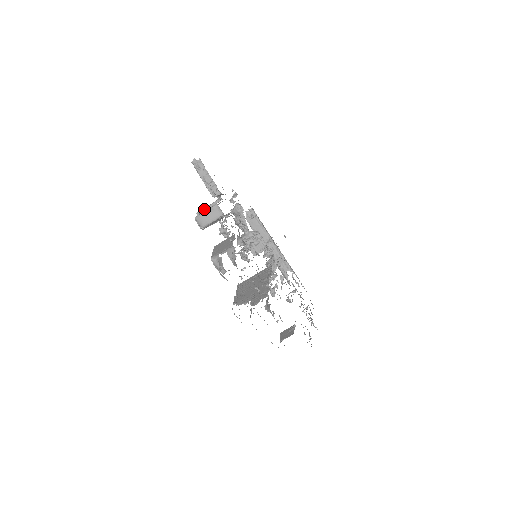
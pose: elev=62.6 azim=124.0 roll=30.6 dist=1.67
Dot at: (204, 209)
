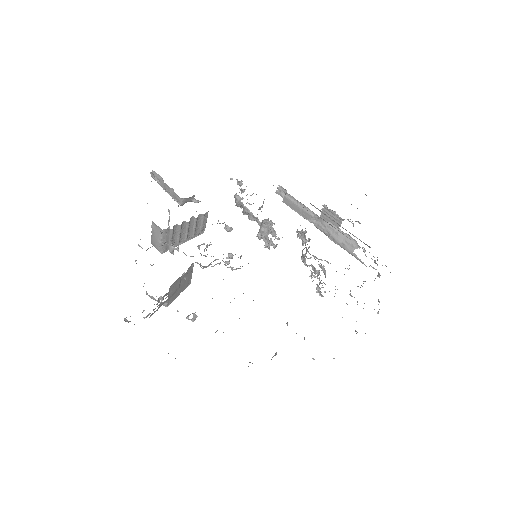
Dot at: occluded
